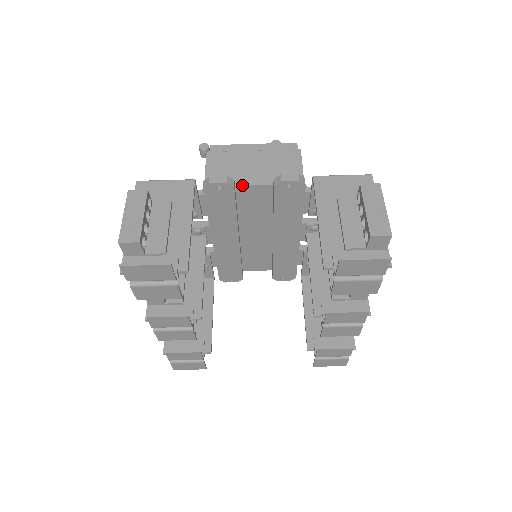
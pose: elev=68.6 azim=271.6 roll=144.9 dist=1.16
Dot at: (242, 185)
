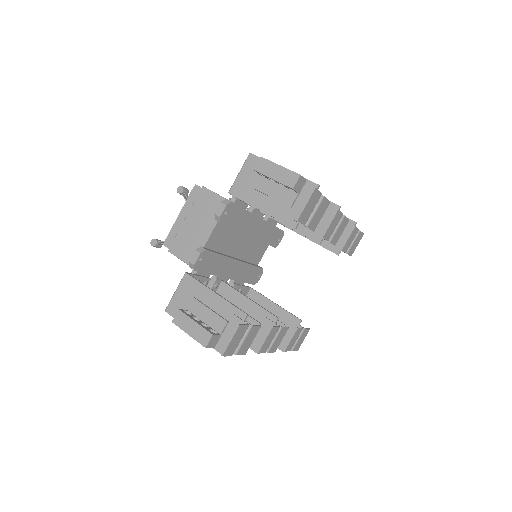
Dot at: (206, 243)
